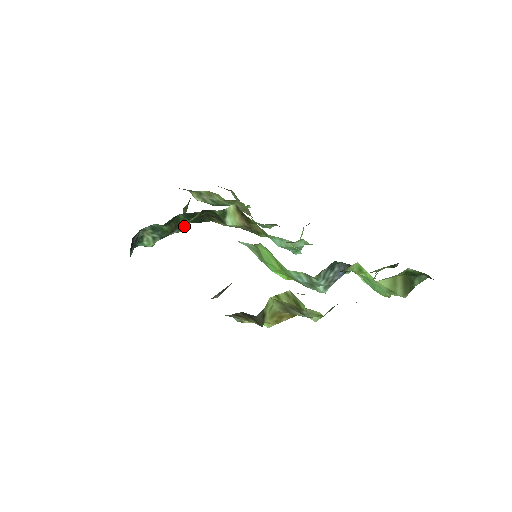
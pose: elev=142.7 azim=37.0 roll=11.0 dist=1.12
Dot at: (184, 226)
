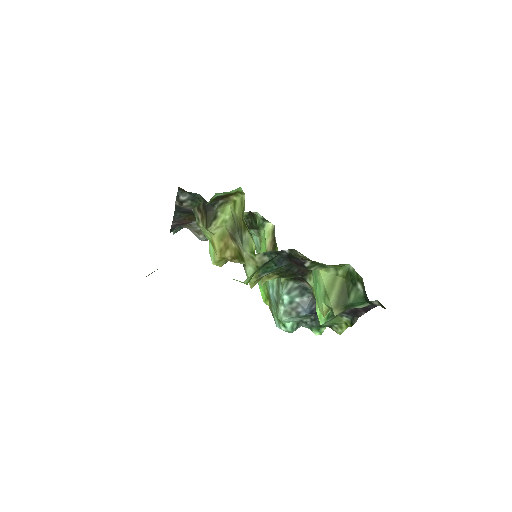
Dot at: occluded
